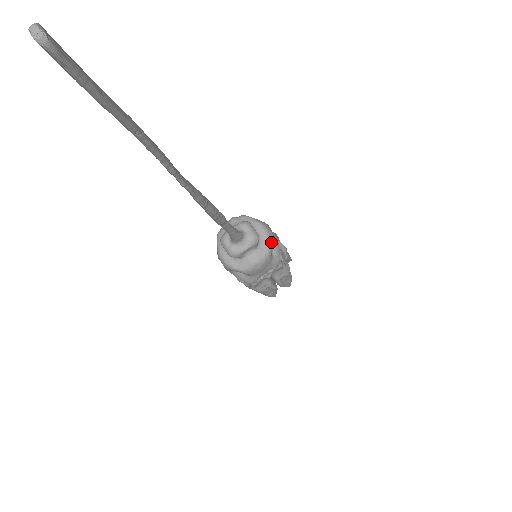
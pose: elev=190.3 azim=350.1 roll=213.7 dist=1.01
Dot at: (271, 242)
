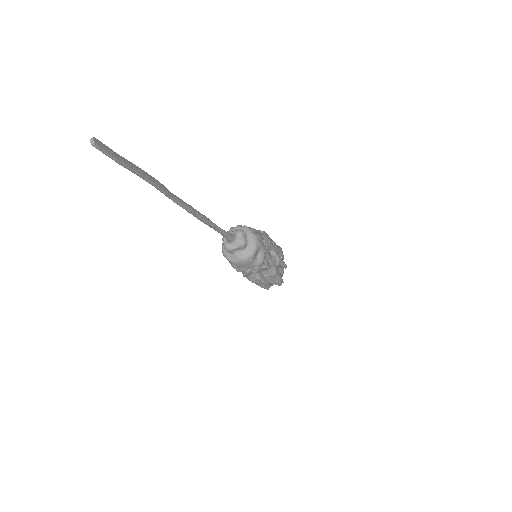
Dot at: (256, 249)
